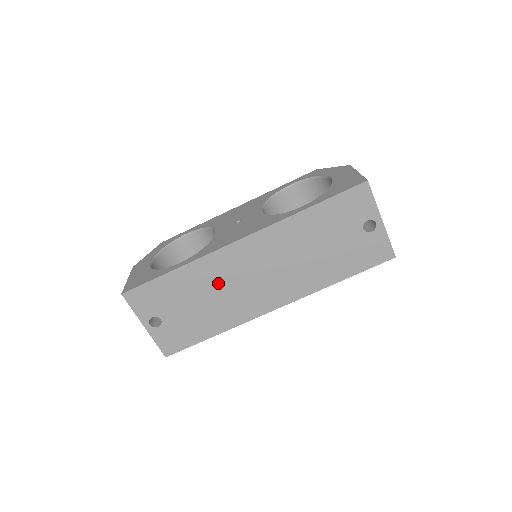
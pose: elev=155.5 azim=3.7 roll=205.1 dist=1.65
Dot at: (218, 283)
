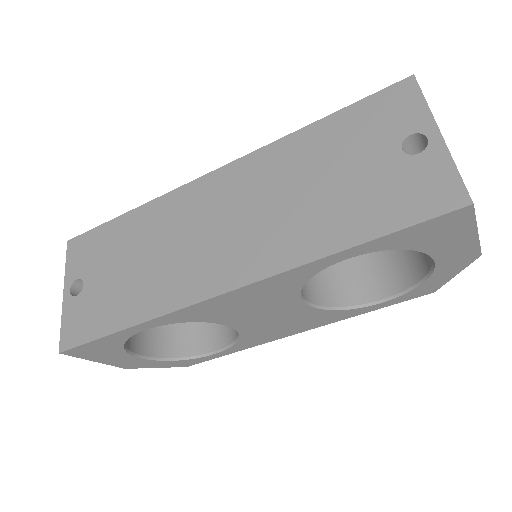
Dot at: (166, 235)
